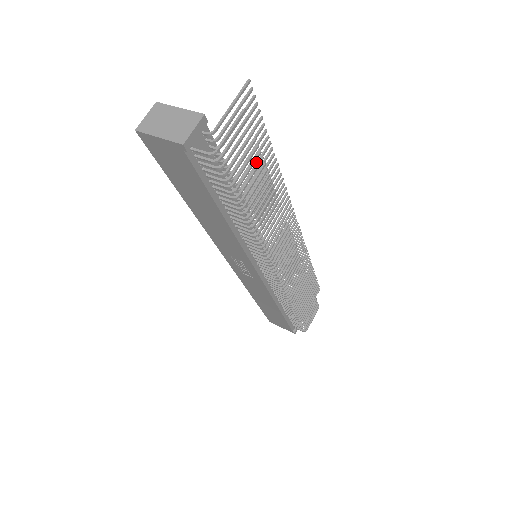
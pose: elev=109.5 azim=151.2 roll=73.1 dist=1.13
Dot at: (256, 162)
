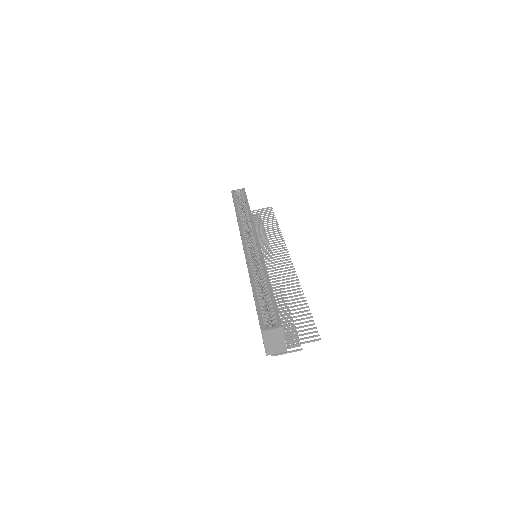
Dot at: (293, 310)
